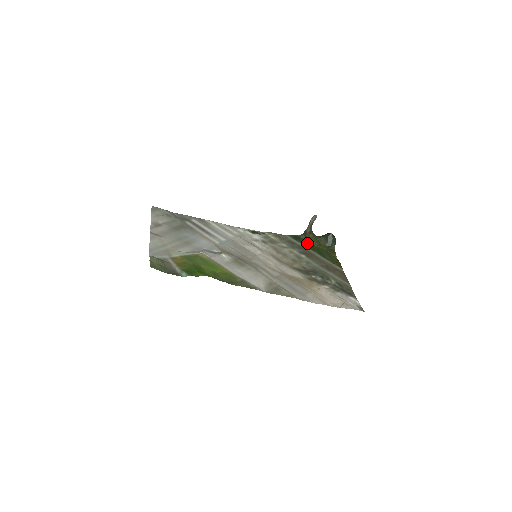
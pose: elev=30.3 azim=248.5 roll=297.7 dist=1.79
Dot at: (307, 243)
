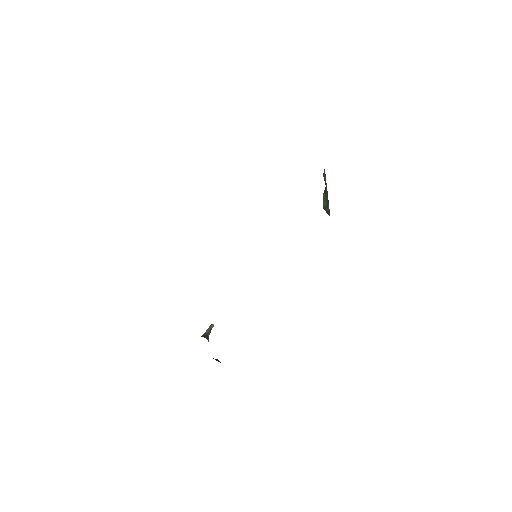
Dot at: occluded
